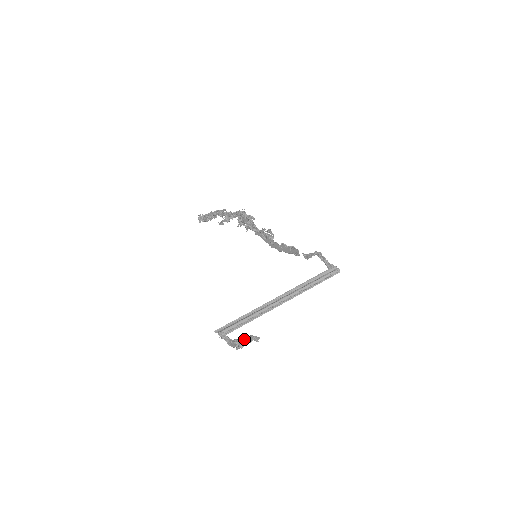
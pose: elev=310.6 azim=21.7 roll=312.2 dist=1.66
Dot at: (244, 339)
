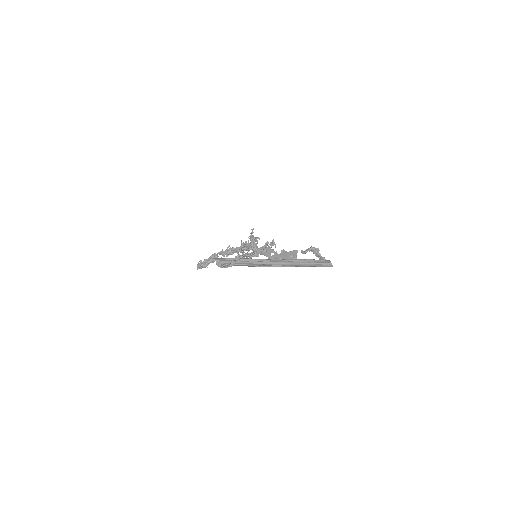
Dot at: (245, 254)
